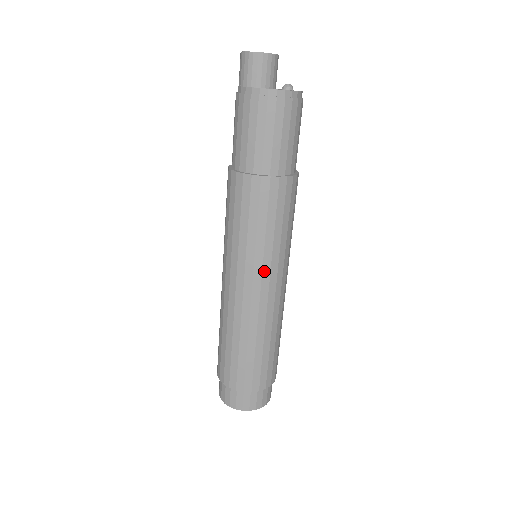
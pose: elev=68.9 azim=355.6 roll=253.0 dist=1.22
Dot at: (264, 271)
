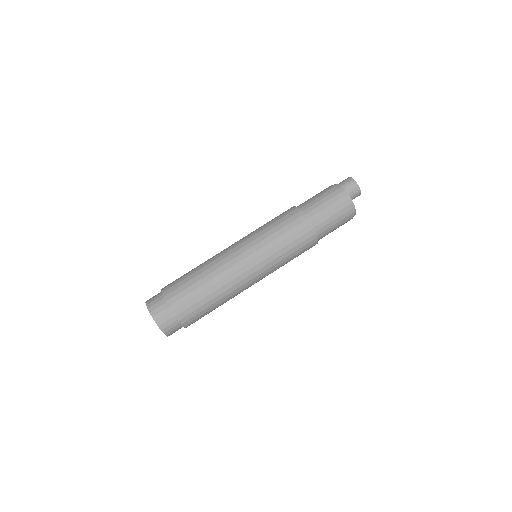
Dot at: (249, 244)
